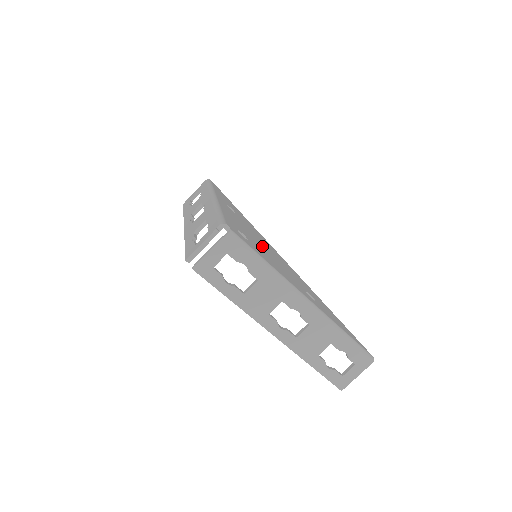
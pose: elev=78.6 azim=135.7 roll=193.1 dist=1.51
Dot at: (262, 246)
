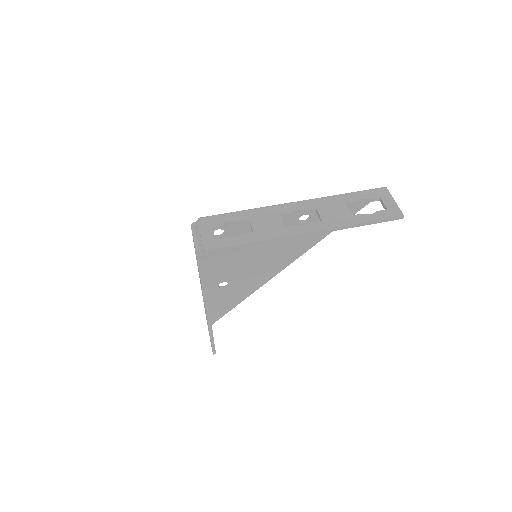
Dot at: (250, 247)
